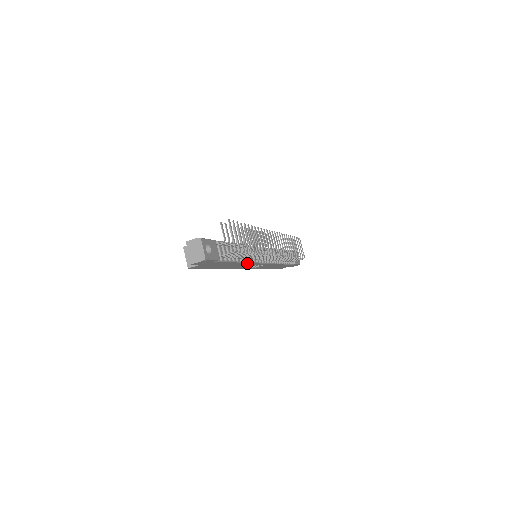
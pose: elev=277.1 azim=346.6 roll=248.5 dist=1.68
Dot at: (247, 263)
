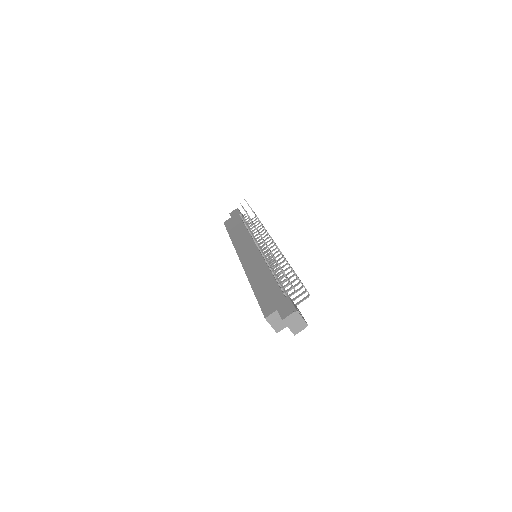
Dot at: occluded
